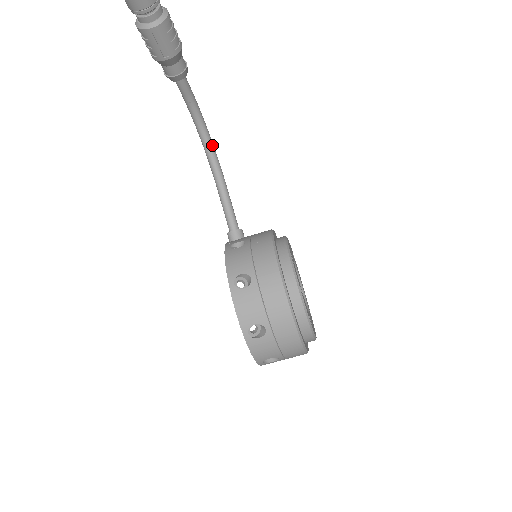
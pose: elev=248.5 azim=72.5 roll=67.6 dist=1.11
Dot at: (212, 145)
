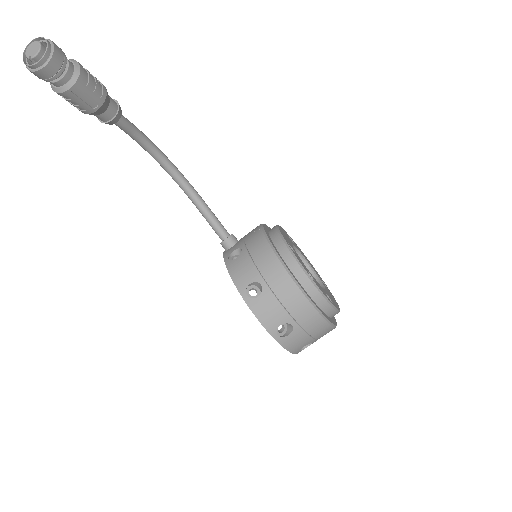
Dot at: (173, 165)
